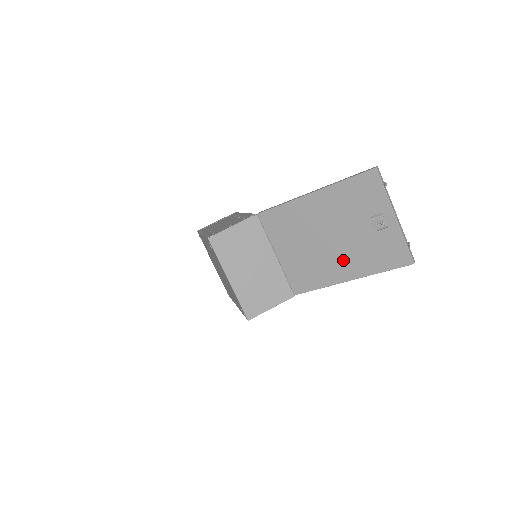
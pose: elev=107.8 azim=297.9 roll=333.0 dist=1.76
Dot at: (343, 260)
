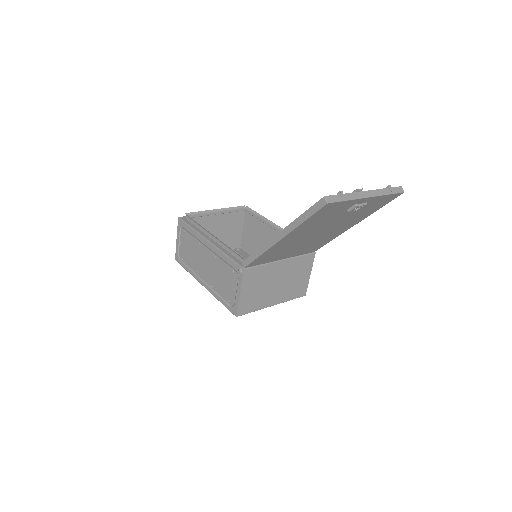
Dot at: (340, 228)
